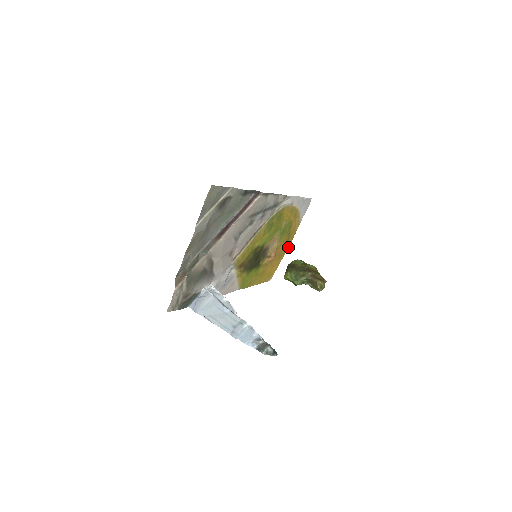
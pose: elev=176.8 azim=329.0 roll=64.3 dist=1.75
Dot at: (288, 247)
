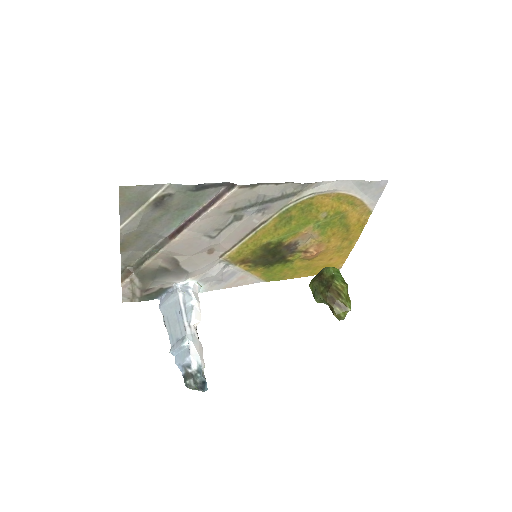
Dot at: (357, 238)
